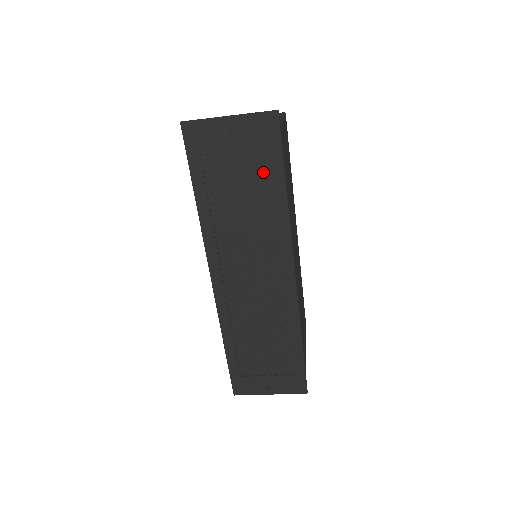
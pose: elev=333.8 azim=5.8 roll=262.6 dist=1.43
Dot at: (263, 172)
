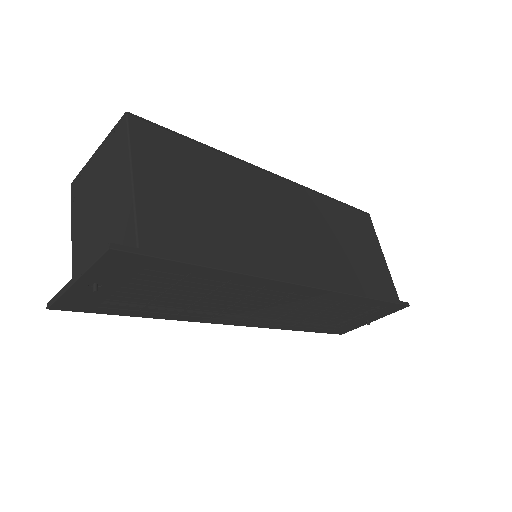
Dot at: (174, 271)
